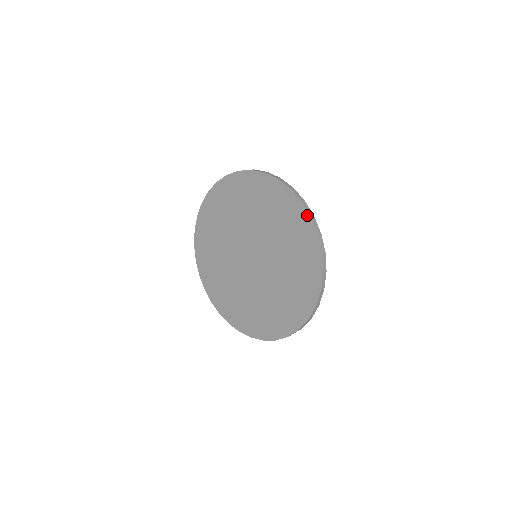
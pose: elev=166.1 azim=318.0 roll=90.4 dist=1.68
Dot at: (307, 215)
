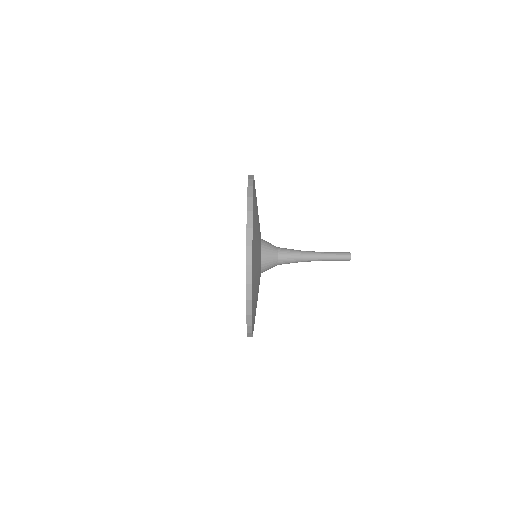
Dot at: (247, 196)
